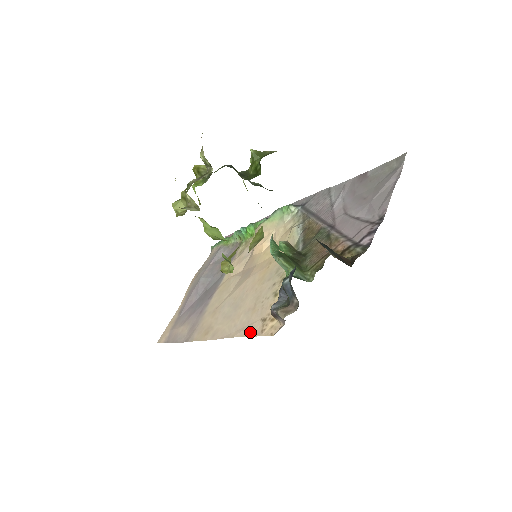
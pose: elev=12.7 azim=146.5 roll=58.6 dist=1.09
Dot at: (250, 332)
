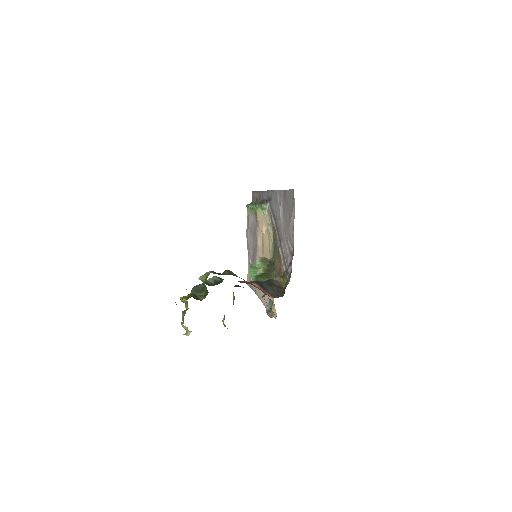
Dot at: occluded
